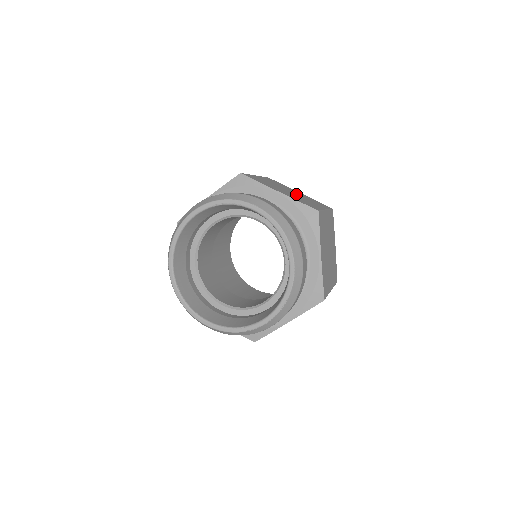
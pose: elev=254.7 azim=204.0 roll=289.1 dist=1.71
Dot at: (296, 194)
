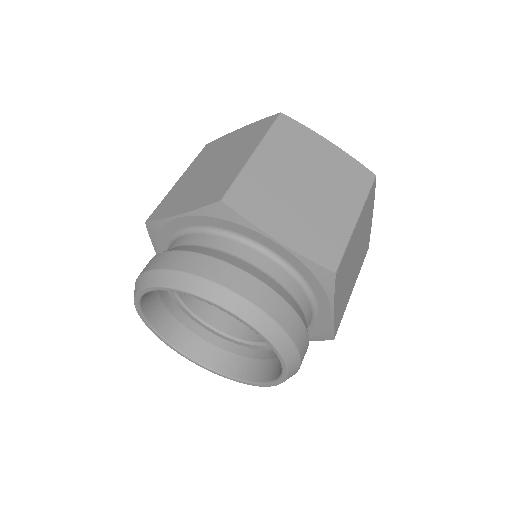
Dot at: (316, 184)
